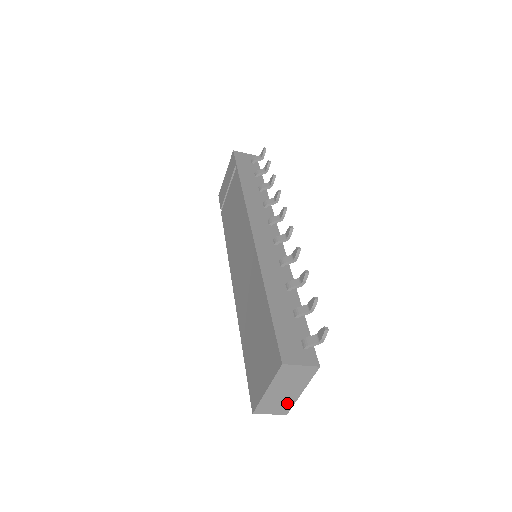
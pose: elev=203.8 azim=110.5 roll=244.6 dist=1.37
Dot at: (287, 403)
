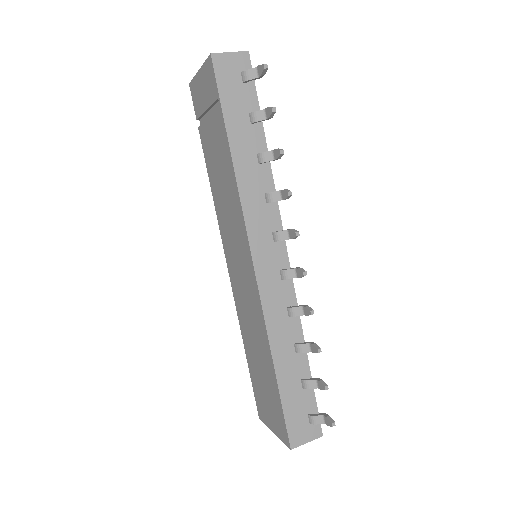
Dot at: occluded
